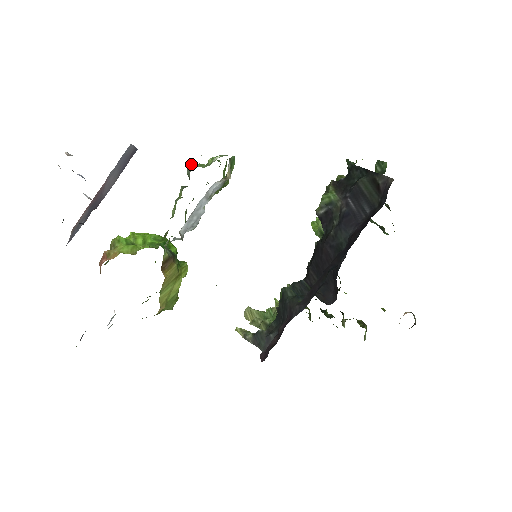
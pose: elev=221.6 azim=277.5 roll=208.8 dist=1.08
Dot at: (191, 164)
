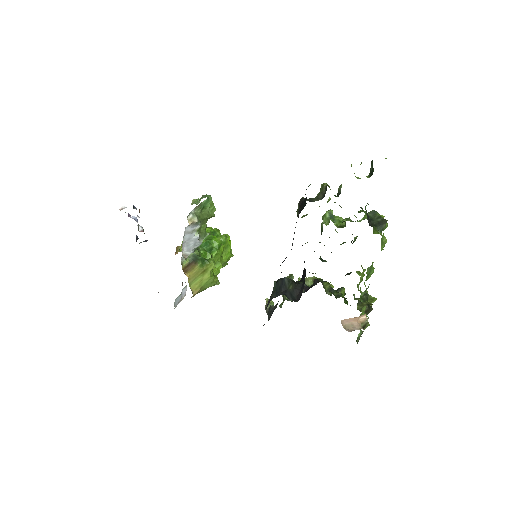
Dot at: (193, 200)
